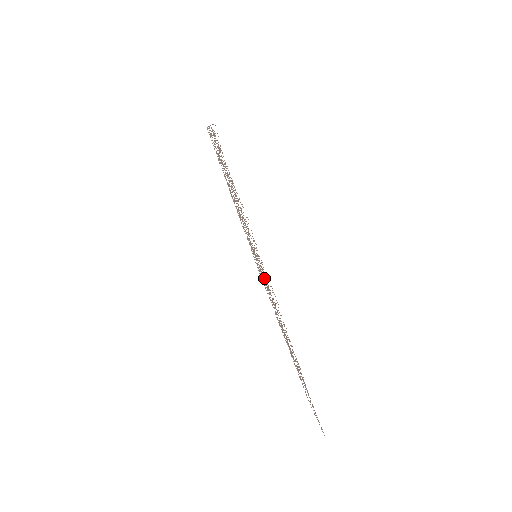
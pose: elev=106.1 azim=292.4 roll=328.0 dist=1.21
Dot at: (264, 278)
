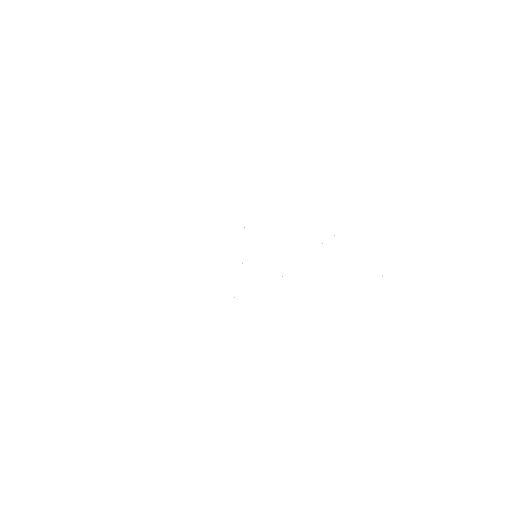
Dot at: occluded
